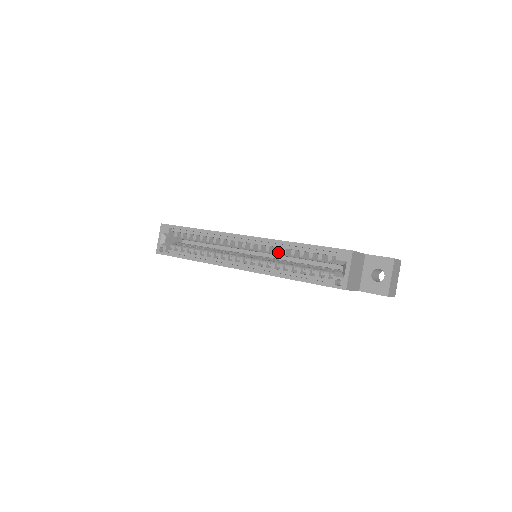
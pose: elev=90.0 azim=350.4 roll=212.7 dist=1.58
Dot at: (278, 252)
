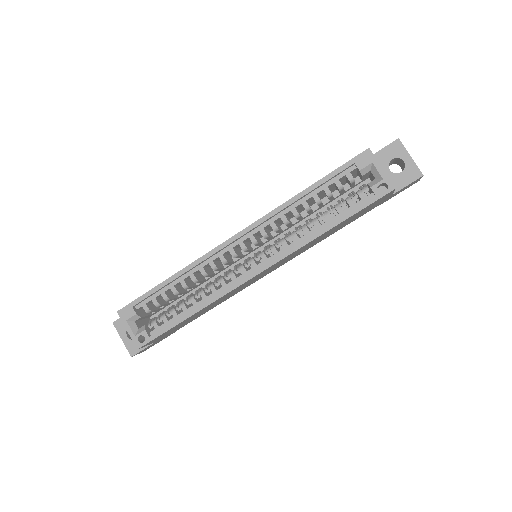
Dot at: (287, 220)
